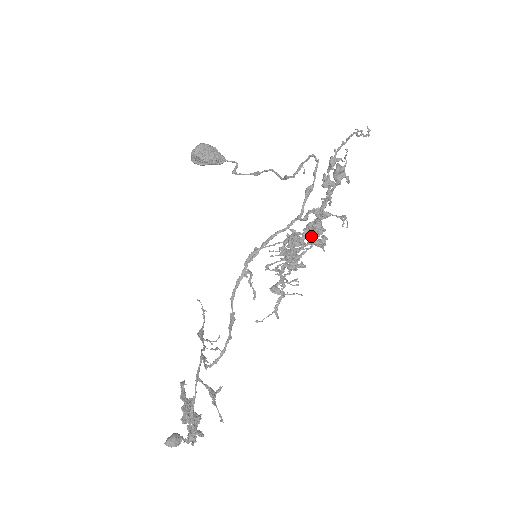
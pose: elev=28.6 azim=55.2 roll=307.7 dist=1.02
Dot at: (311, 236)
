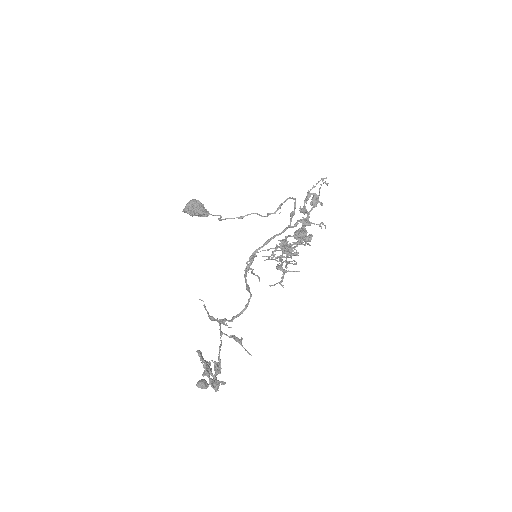
Dot at: (301, 235)
